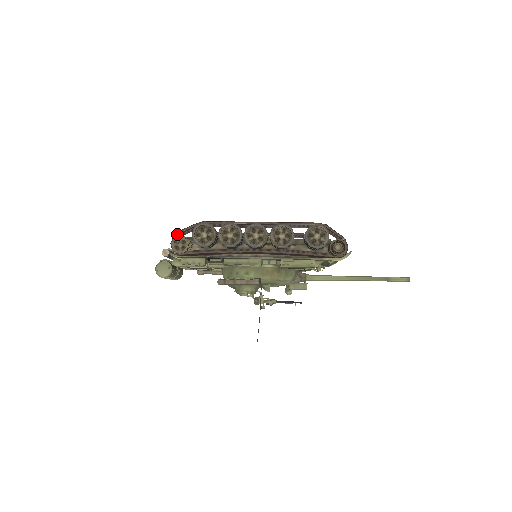
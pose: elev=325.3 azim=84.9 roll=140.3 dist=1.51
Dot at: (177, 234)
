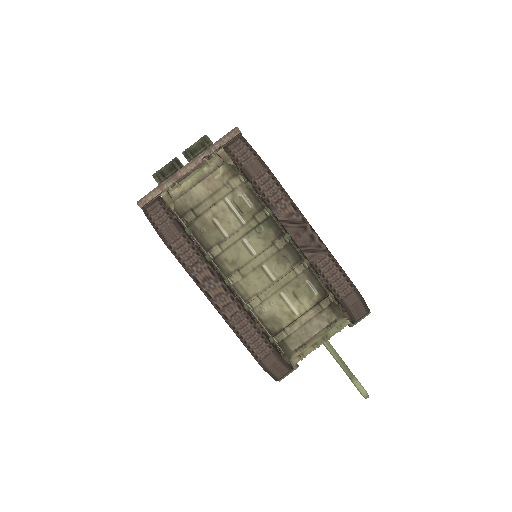
Dot at: (147, 214)
